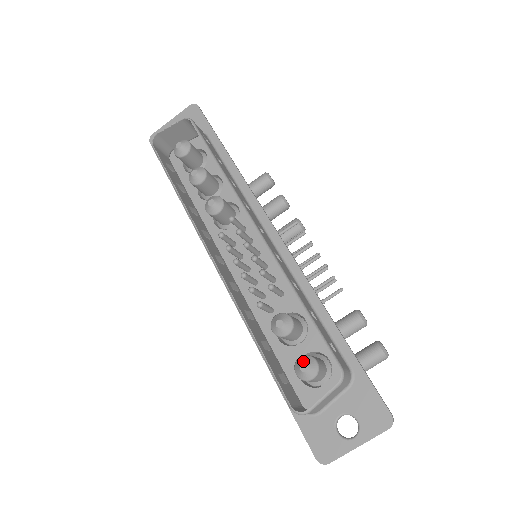
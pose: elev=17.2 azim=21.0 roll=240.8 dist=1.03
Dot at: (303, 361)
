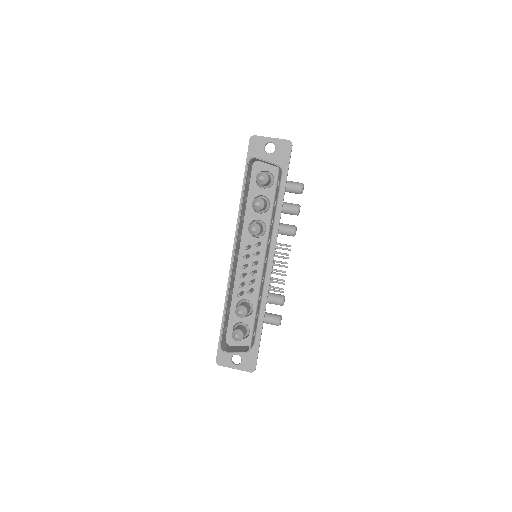
Dot at: (238, 334)
